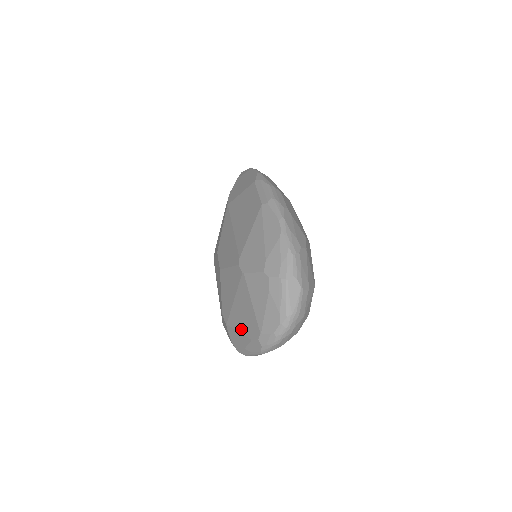
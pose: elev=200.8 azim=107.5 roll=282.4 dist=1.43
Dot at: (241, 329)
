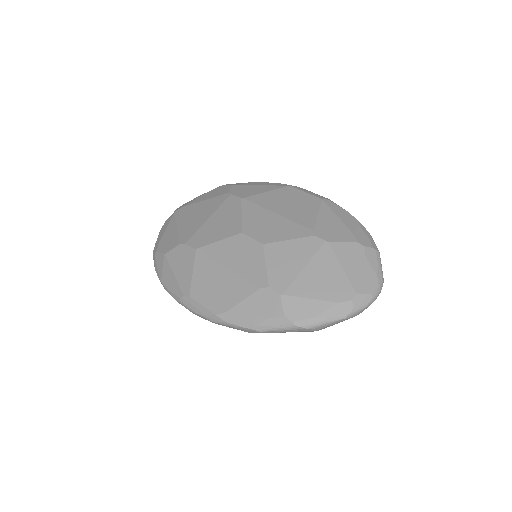
Dot at: (317, 295)
